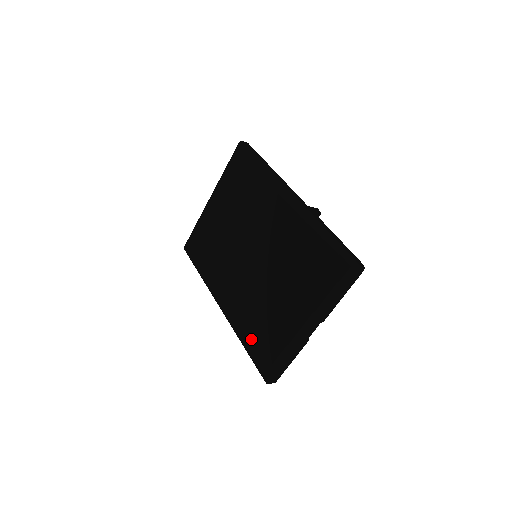
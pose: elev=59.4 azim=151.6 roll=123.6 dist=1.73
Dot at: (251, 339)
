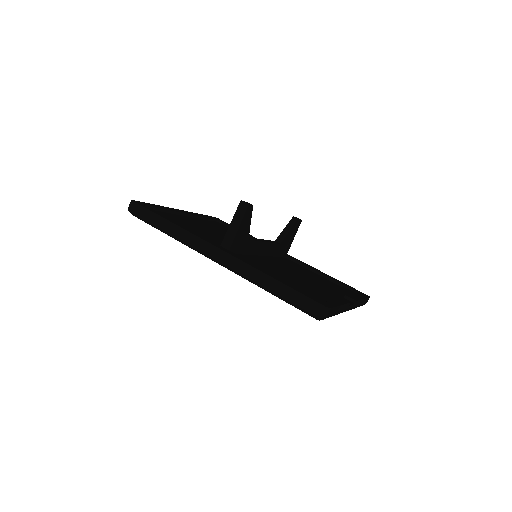
Dot at: occluded
